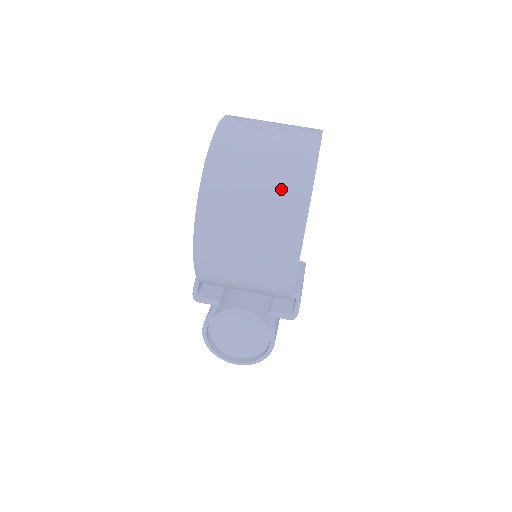
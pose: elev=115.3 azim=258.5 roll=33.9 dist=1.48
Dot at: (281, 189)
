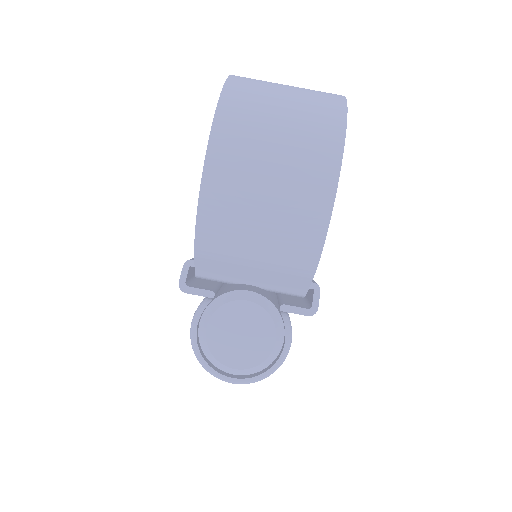
Dot at: (312, 112)
